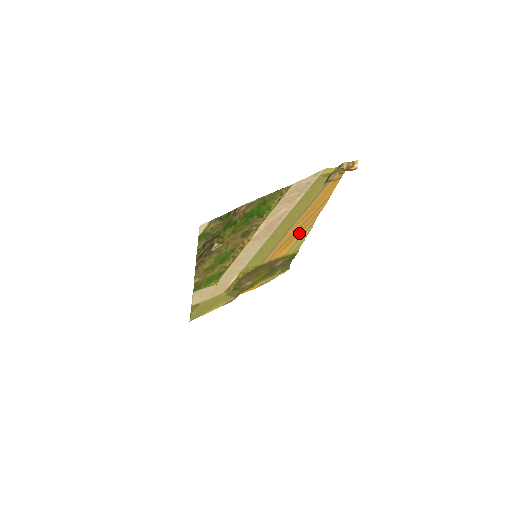
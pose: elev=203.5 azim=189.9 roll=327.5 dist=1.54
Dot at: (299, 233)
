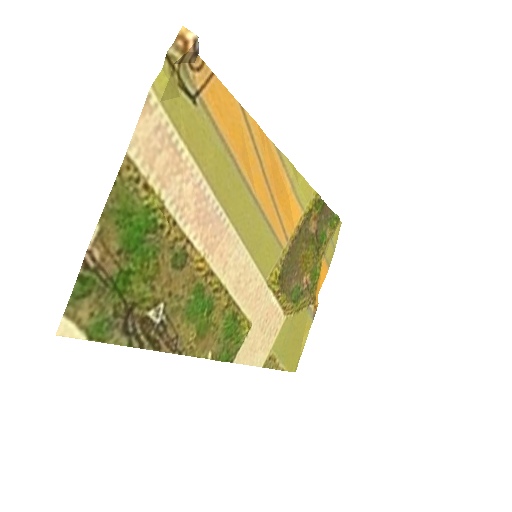
Dot at: (280, 180)
